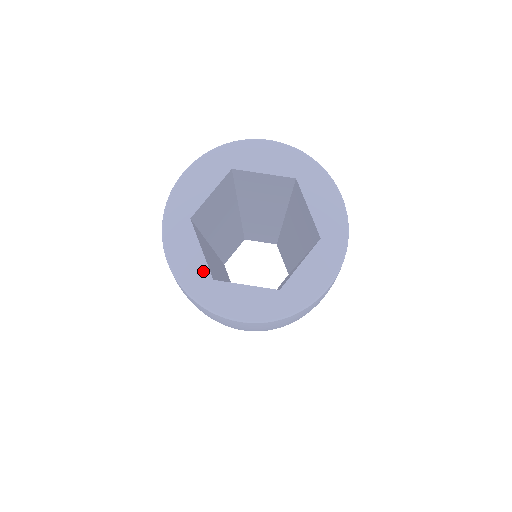
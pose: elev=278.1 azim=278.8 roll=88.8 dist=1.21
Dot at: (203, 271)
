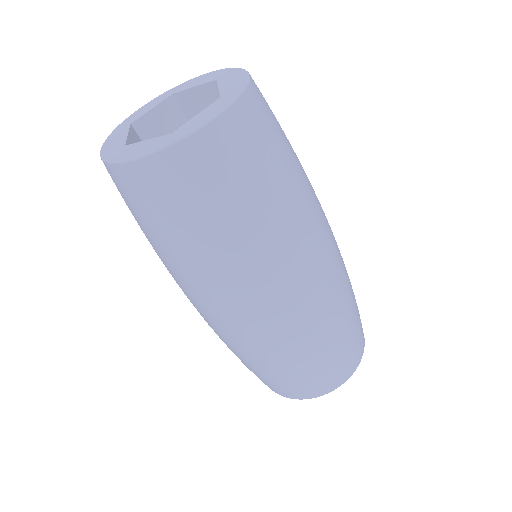
Dot at: (159, 139)
